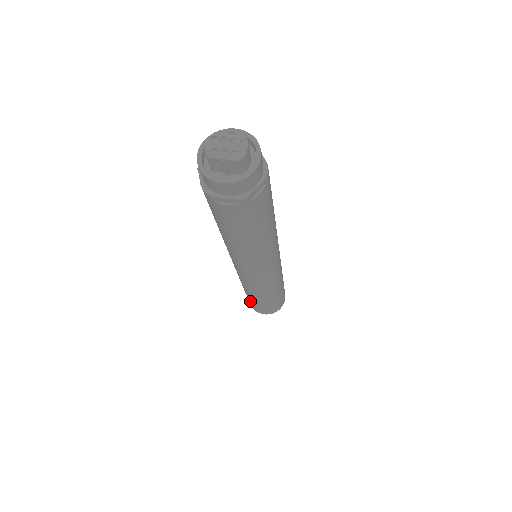
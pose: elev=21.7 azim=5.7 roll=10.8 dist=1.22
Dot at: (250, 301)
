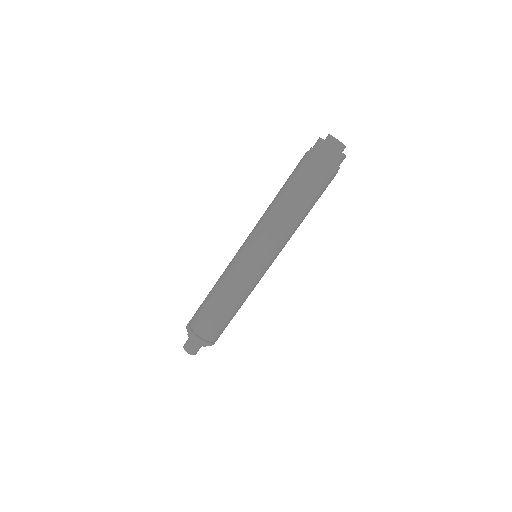
Dot at: (209, 320)
